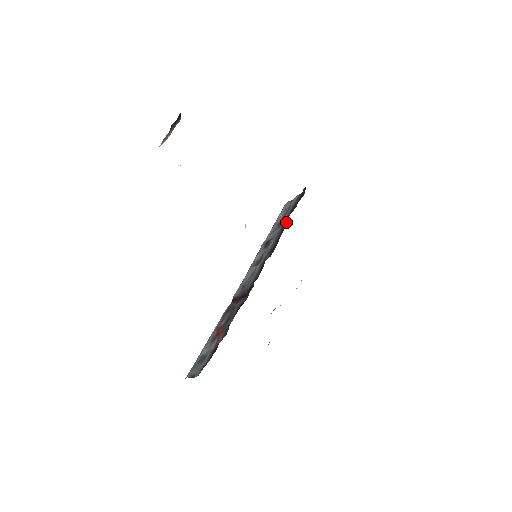
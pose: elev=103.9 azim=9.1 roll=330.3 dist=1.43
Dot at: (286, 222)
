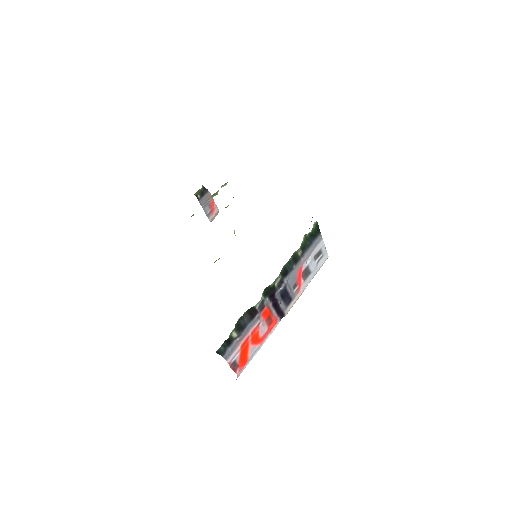
Dot at: occluded
